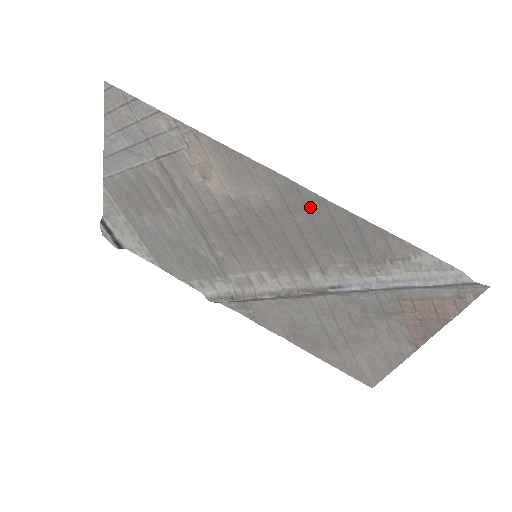
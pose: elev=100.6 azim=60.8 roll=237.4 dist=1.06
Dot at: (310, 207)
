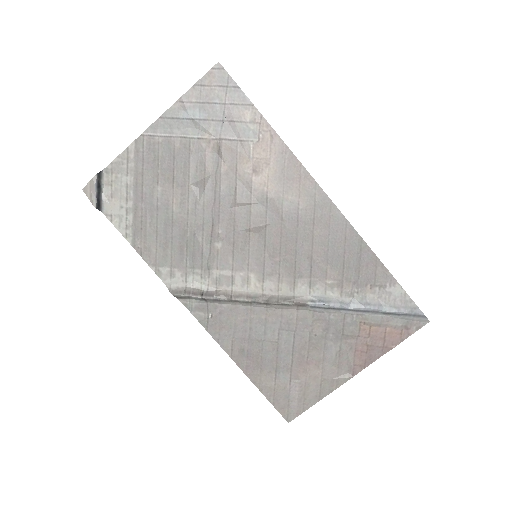
Dot at: (332, 224)
